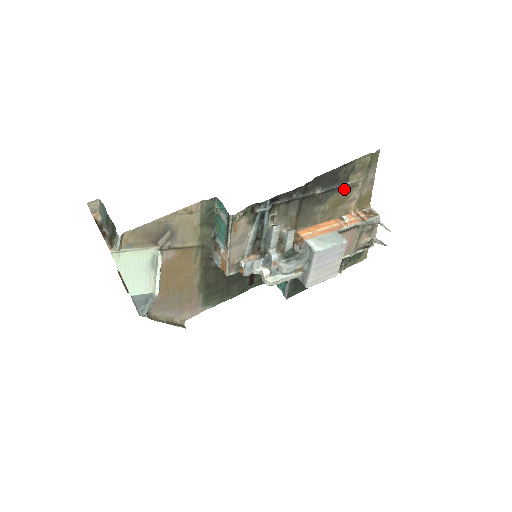
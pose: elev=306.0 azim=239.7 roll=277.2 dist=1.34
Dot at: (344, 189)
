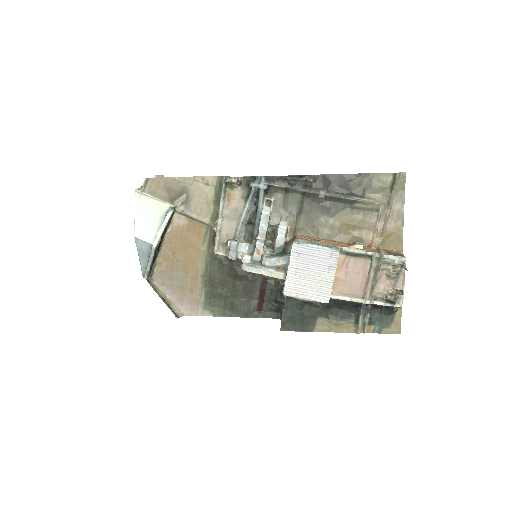
Dot at: (360, 208)
